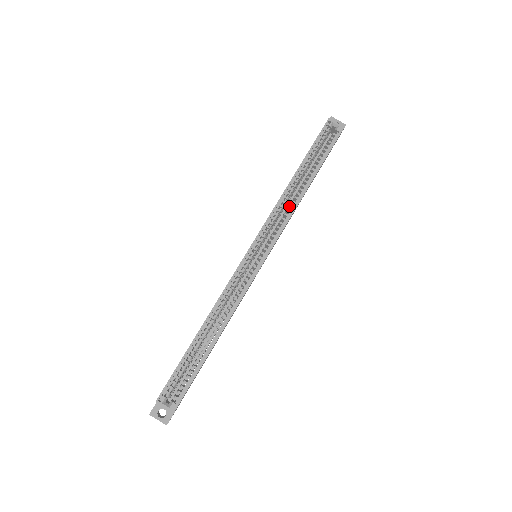
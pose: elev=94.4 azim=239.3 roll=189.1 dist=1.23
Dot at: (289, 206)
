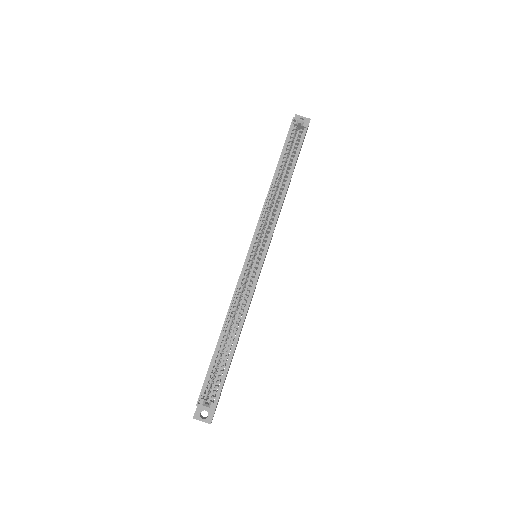
Dot at: (275, 204)
